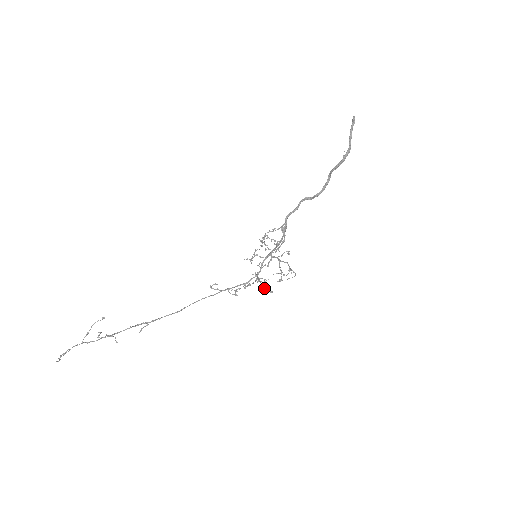
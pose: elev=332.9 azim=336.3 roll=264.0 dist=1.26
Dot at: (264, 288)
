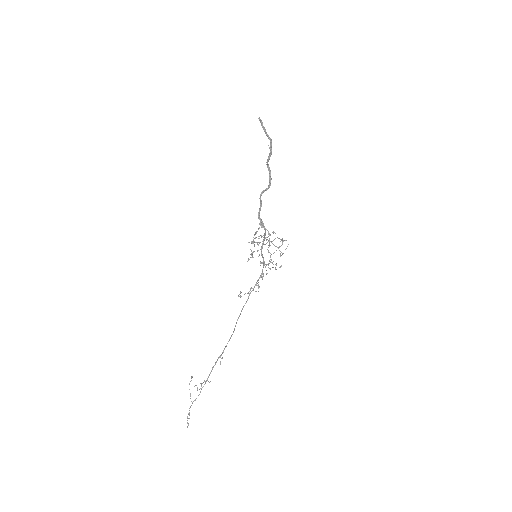
Dot at: (275, 268)
